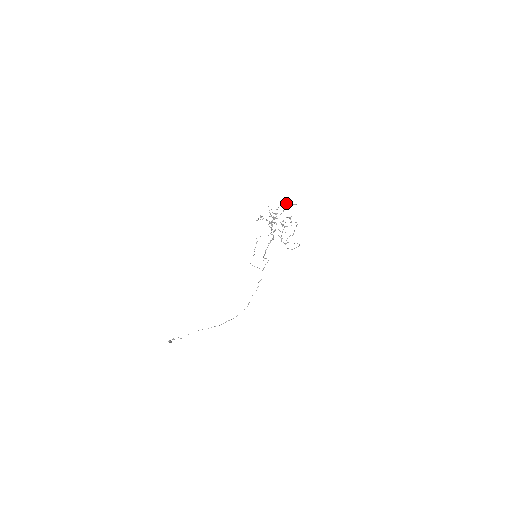
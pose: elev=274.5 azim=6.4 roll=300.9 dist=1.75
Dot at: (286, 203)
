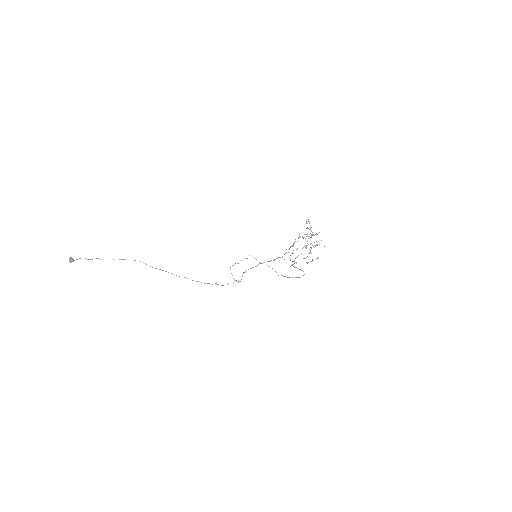
Dot at: (316, 241)
